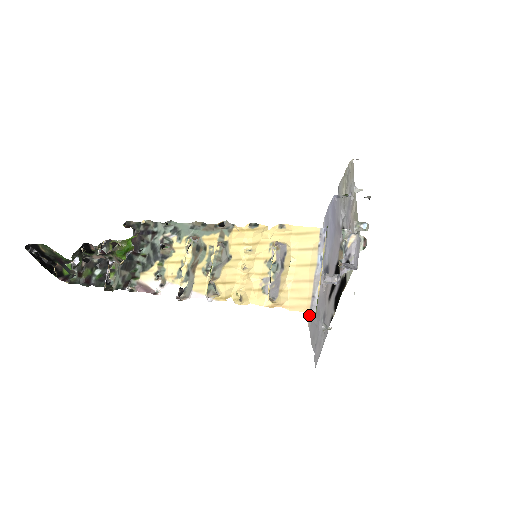
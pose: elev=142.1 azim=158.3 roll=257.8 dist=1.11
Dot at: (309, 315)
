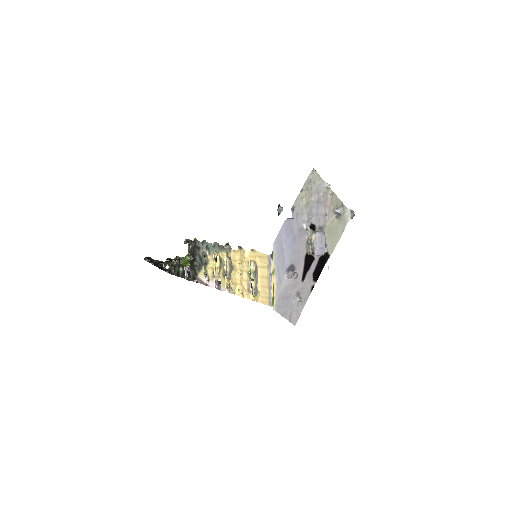
Dot at: (274, 304)
